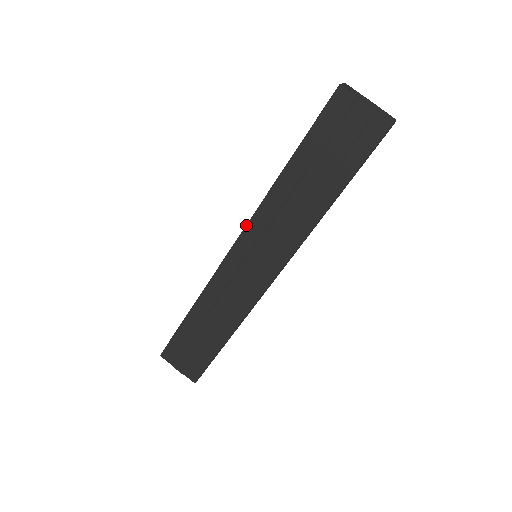
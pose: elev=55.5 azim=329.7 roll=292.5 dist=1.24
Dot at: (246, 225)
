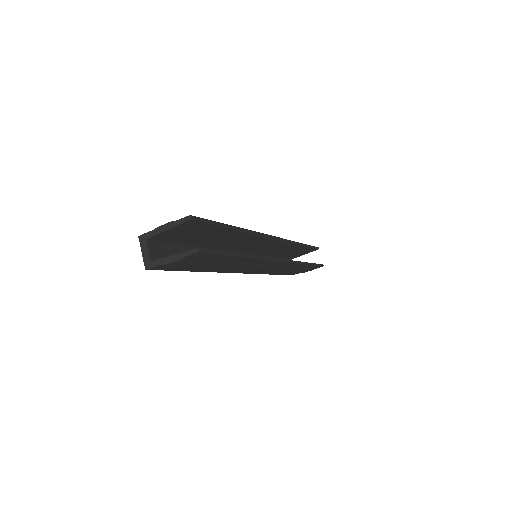
Dot at: occluded
